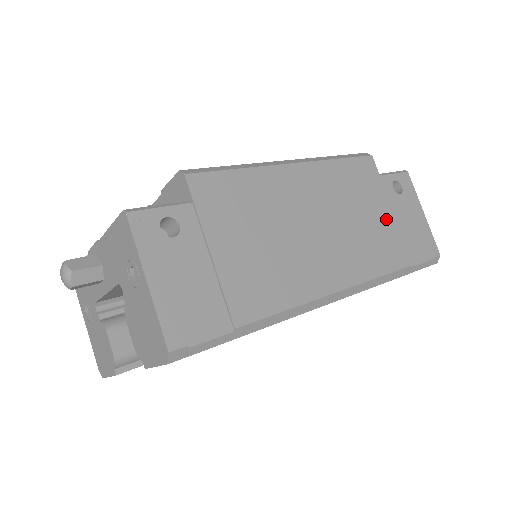
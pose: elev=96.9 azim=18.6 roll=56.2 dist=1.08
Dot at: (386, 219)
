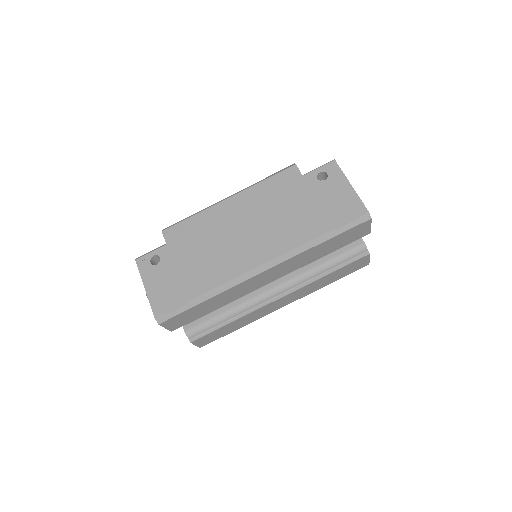
Dot at: (307, 205)
